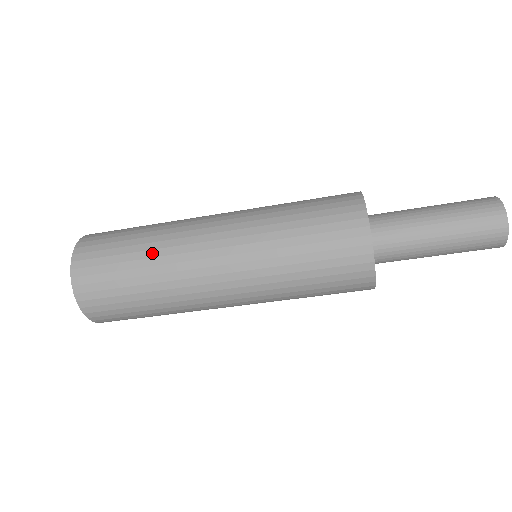
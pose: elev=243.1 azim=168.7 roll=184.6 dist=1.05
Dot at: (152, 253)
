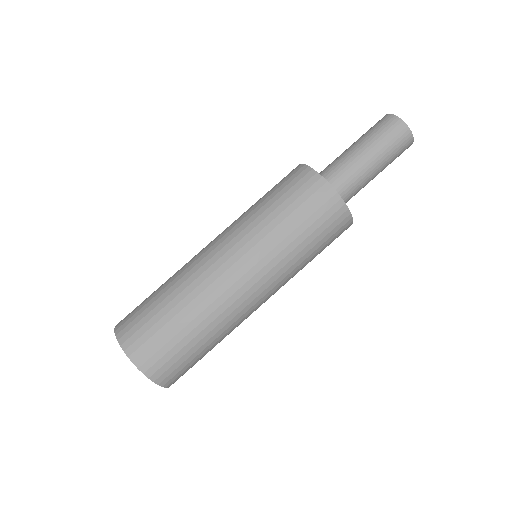
Dot at: (172, 283)
